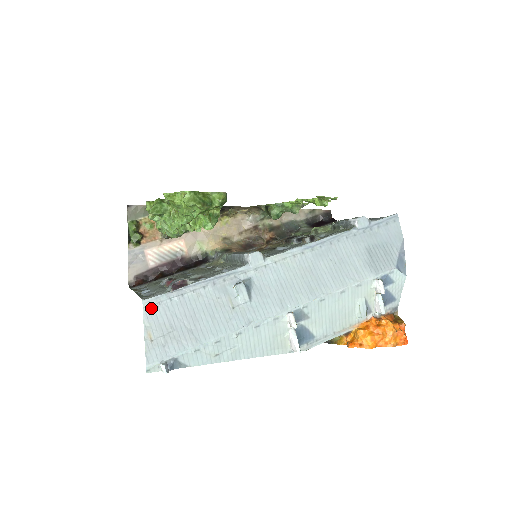
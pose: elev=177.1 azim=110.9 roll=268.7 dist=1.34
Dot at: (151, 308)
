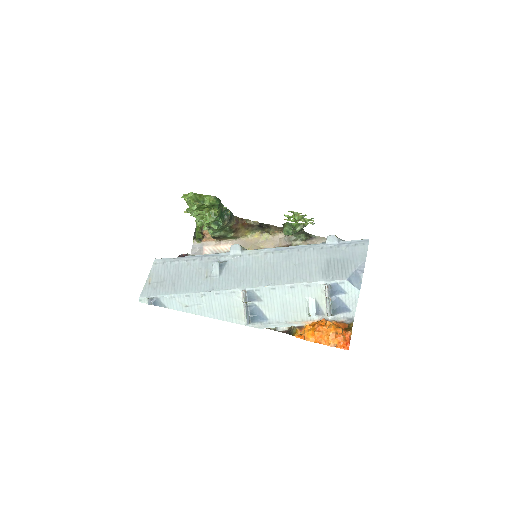
Dot at: (158, 265)
